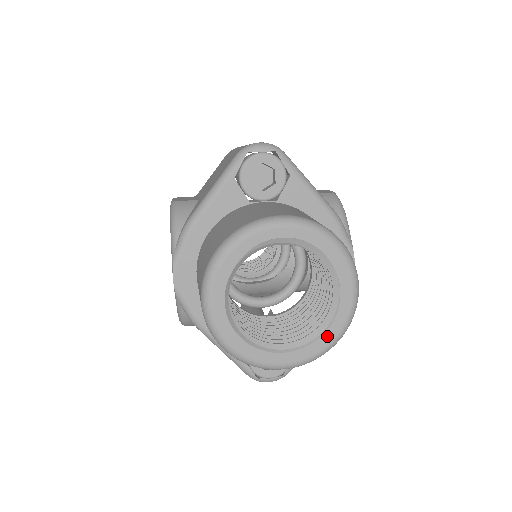
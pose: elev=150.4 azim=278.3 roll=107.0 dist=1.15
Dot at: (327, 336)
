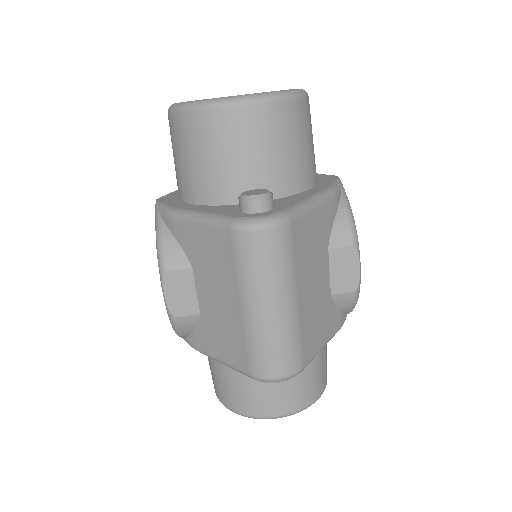
Dot at: occluded
